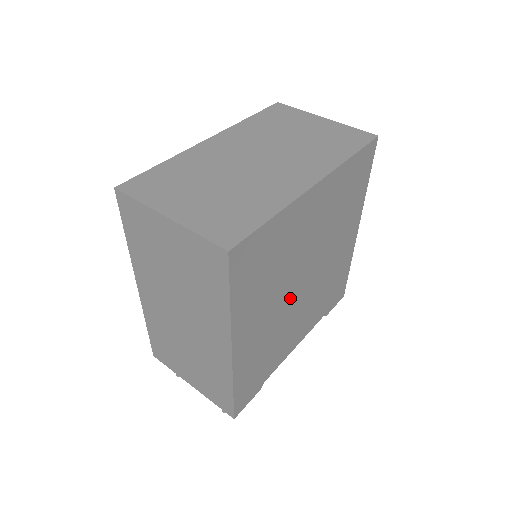
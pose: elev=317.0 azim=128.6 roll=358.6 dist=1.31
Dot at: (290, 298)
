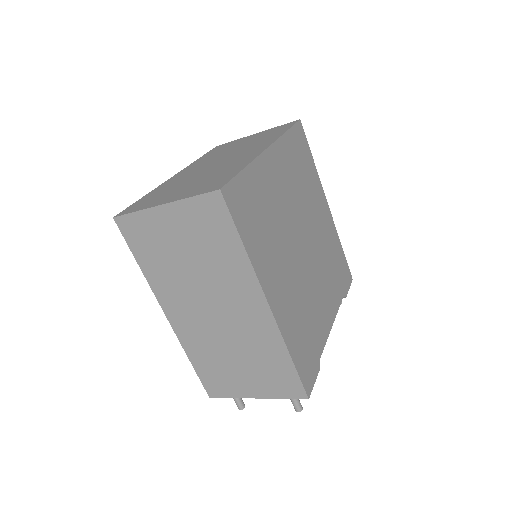
Dot at: (299, 262)
